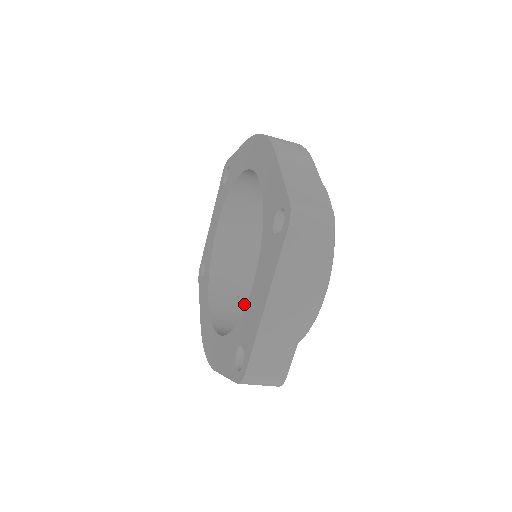
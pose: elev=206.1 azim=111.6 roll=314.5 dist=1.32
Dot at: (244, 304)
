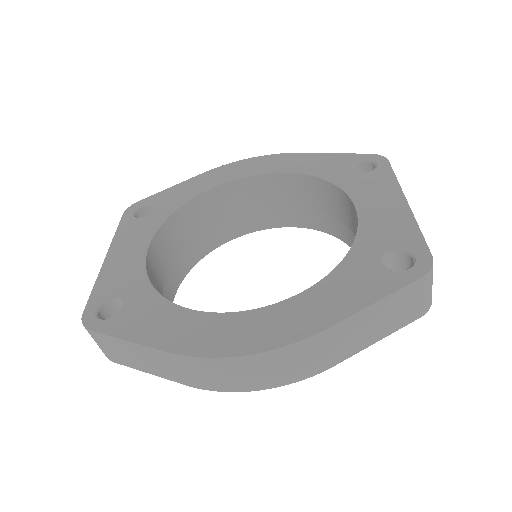
Dot at: occluded
